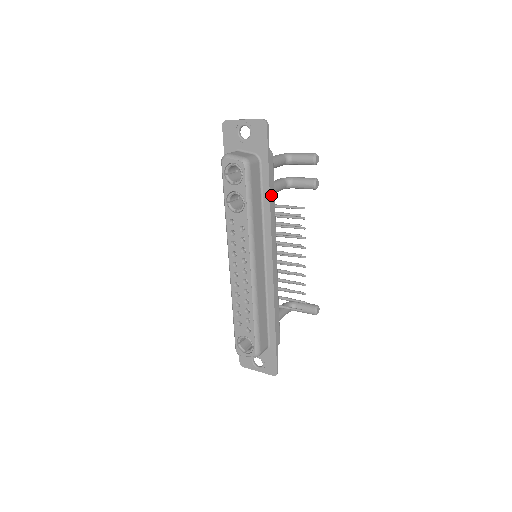
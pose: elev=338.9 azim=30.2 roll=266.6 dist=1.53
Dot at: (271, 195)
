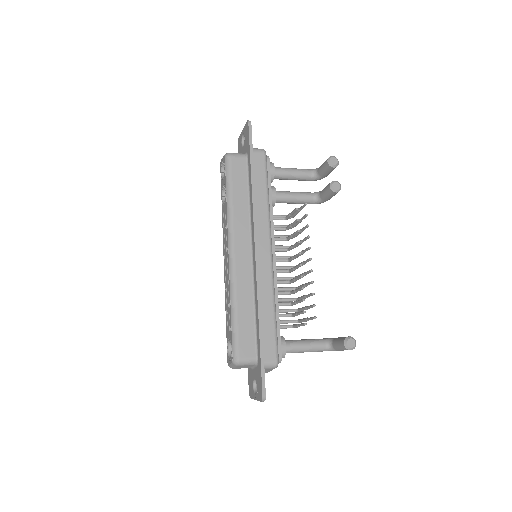
Dot at: (260, 187)
